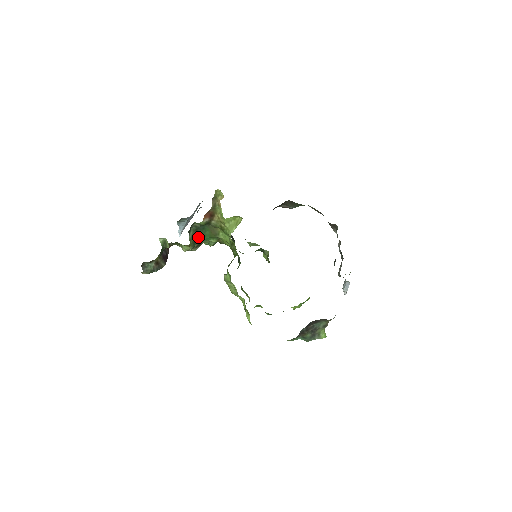
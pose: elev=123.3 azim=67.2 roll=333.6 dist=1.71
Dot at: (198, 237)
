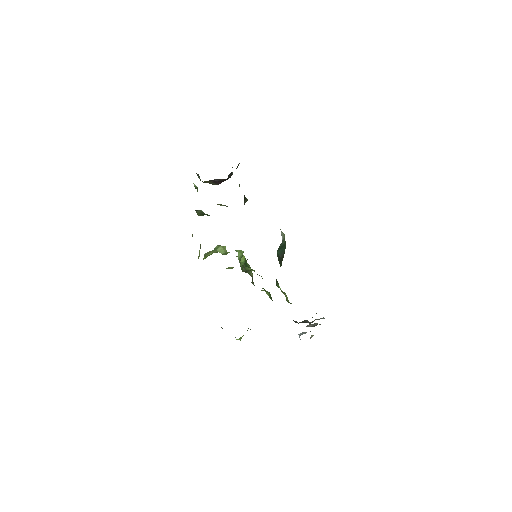
Dot at: occluded
